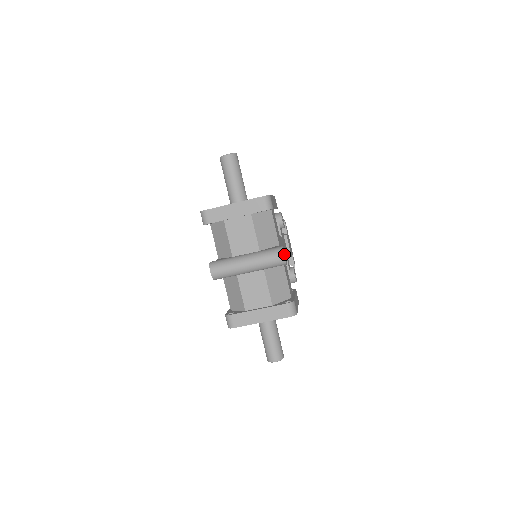
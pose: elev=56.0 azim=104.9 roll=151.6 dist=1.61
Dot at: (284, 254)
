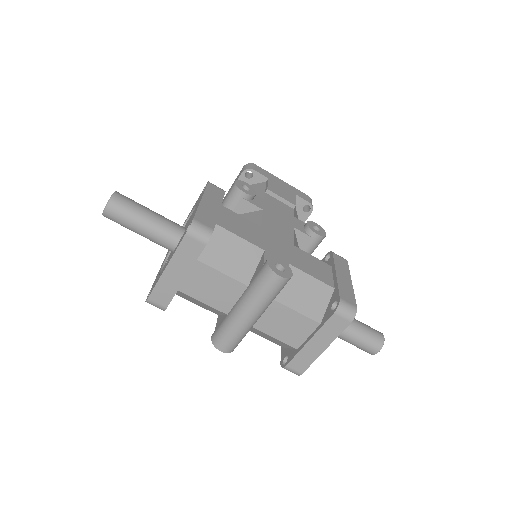
Dot at: (278, 265)
